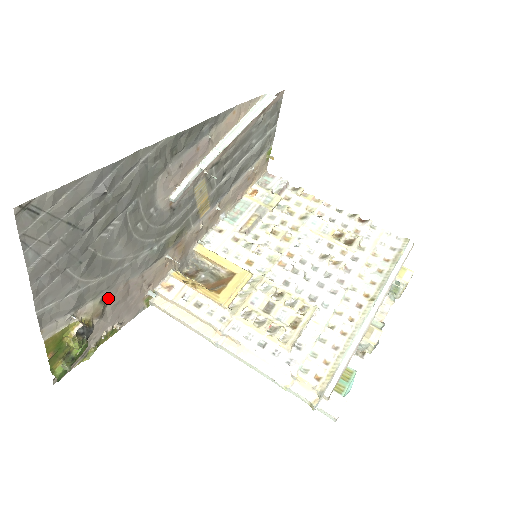
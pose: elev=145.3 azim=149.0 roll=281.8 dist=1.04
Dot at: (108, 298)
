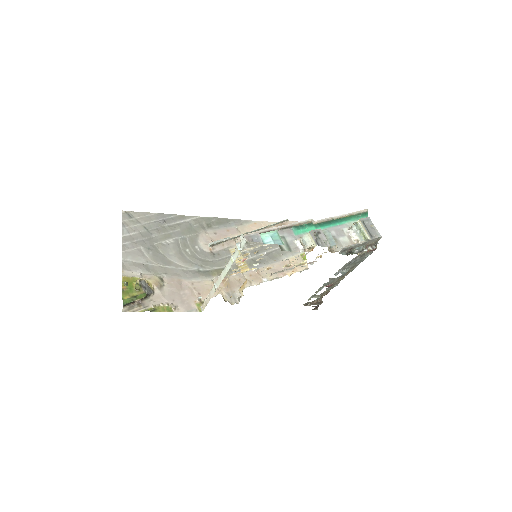
Dot at: (166, 281)
